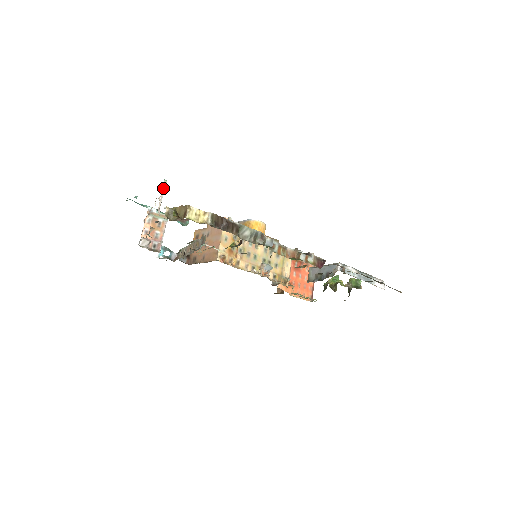
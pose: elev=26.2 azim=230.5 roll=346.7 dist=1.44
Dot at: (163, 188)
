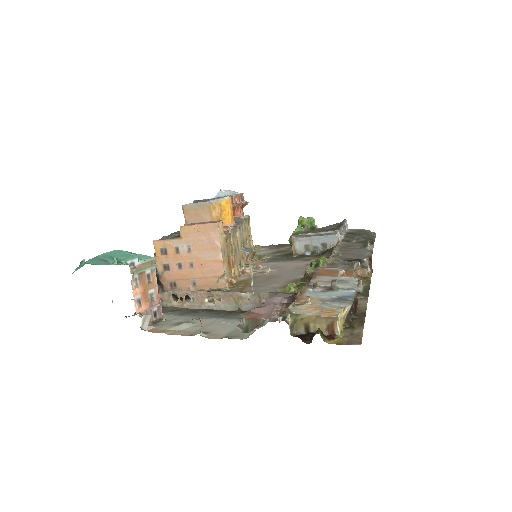
Dot at: (251, 281)
